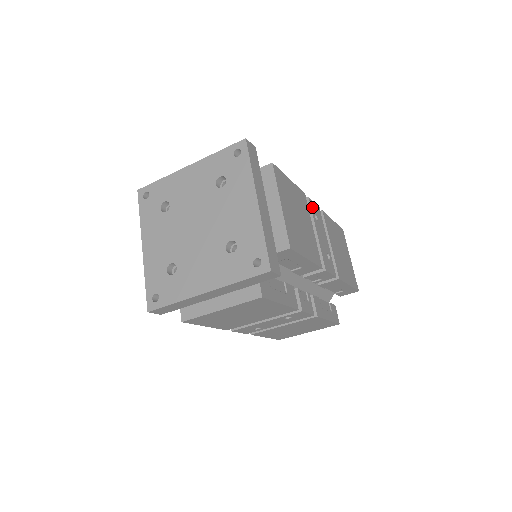
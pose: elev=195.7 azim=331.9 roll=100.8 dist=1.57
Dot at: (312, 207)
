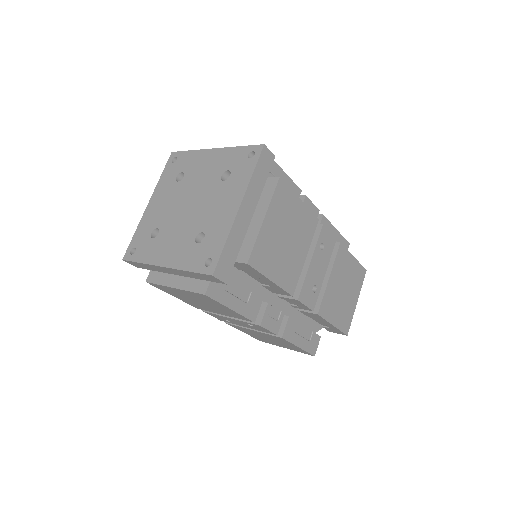
Dot at: (322, 235)
